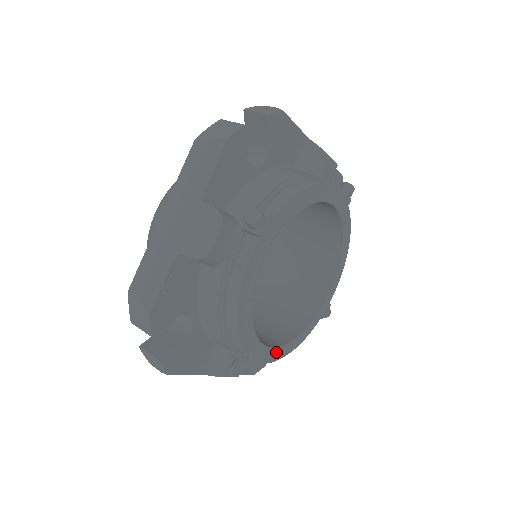
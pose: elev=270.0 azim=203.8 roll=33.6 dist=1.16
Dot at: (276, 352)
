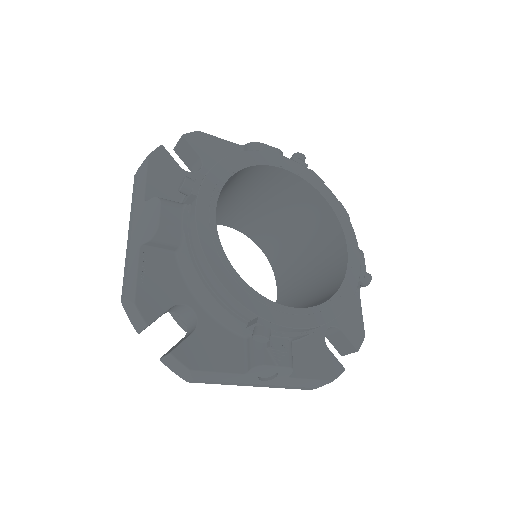
Dot at: (307, 316)
